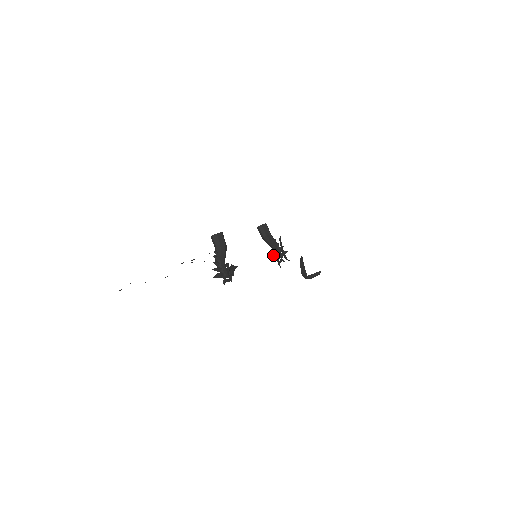
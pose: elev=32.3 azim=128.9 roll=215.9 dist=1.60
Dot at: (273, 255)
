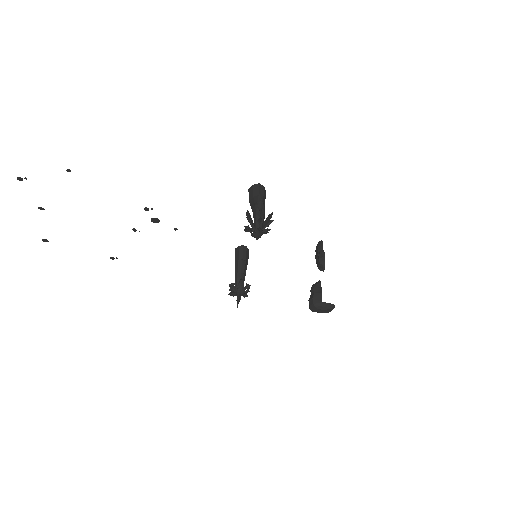
Dot at: (242, 284)
